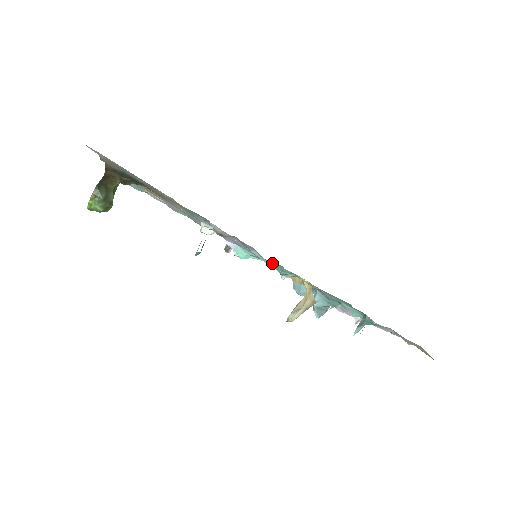
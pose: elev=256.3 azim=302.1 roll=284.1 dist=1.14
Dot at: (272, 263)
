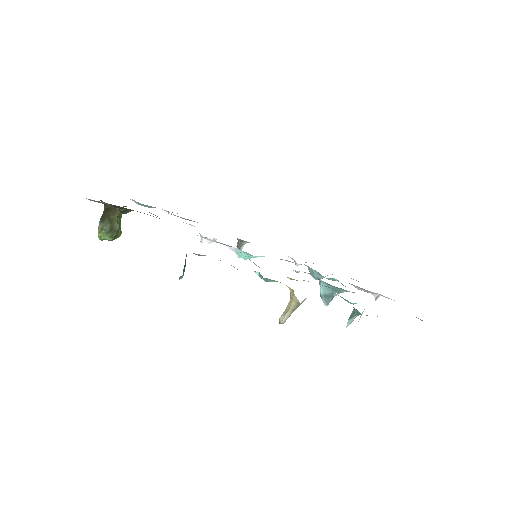
Dot at: (254, 271)
